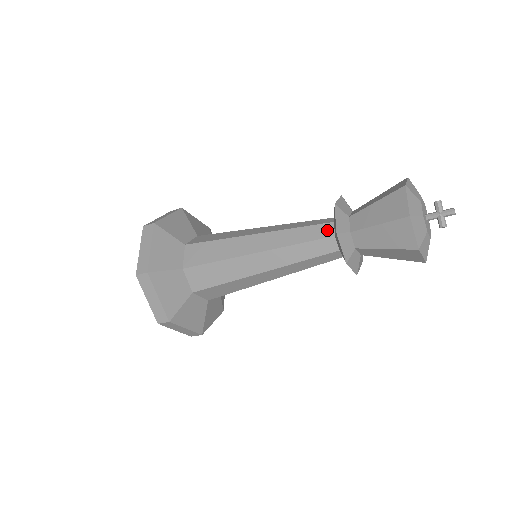
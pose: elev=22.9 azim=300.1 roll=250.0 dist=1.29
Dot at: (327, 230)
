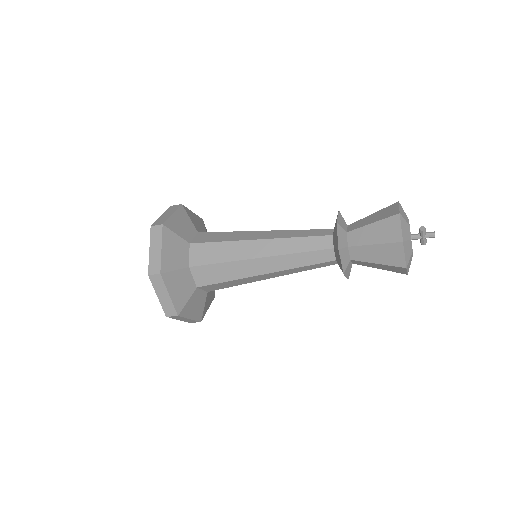
Dot at: (328, 256)
